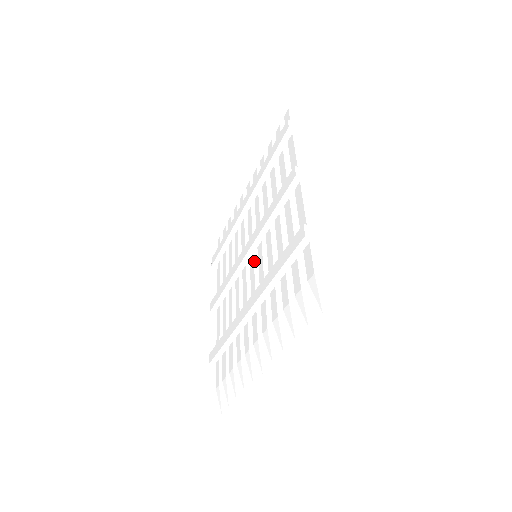
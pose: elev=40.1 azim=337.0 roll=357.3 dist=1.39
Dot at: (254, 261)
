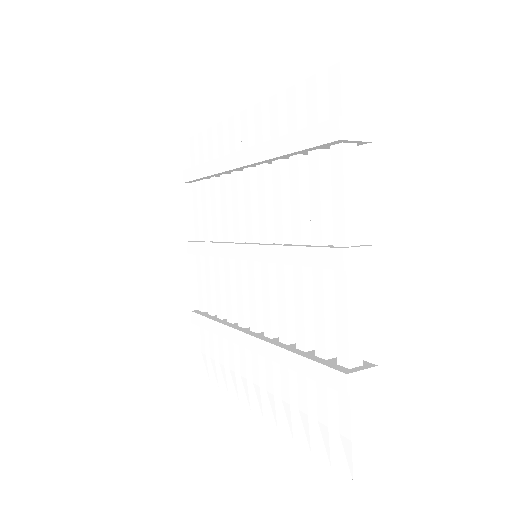
Dot at: (254, 273)
